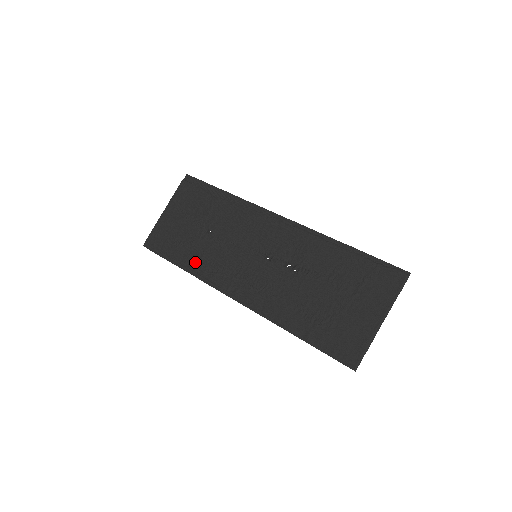
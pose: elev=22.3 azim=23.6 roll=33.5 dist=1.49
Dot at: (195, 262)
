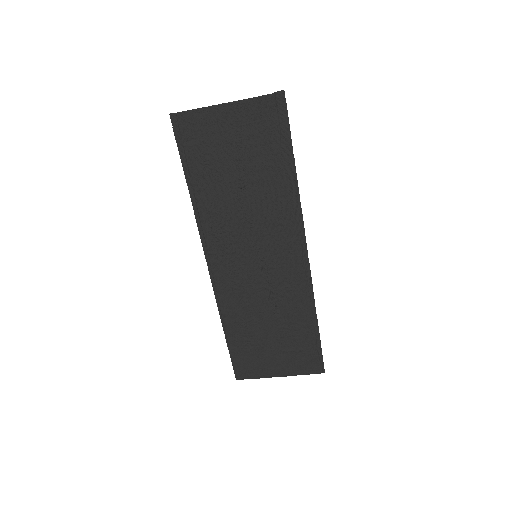
Dot at: (205, 199)
